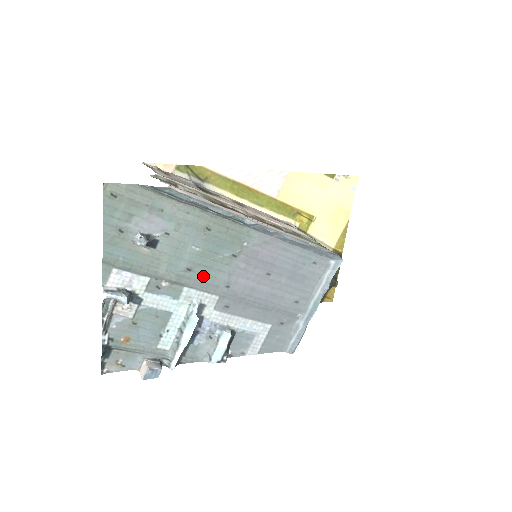
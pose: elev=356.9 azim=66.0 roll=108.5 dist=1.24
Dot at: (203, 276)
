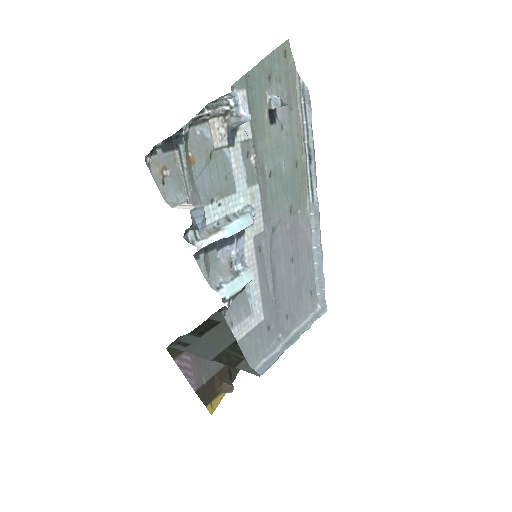
Dot at: (270, 195)
